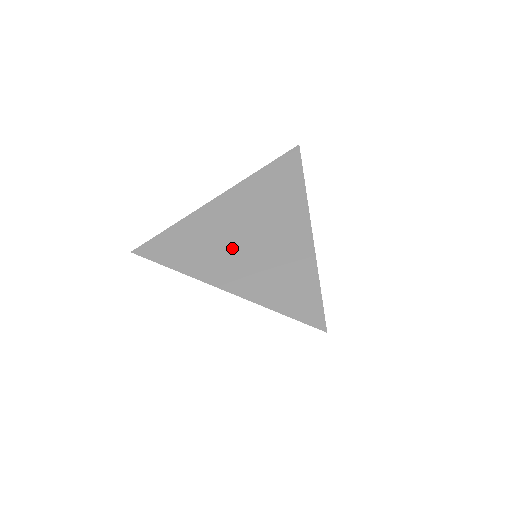
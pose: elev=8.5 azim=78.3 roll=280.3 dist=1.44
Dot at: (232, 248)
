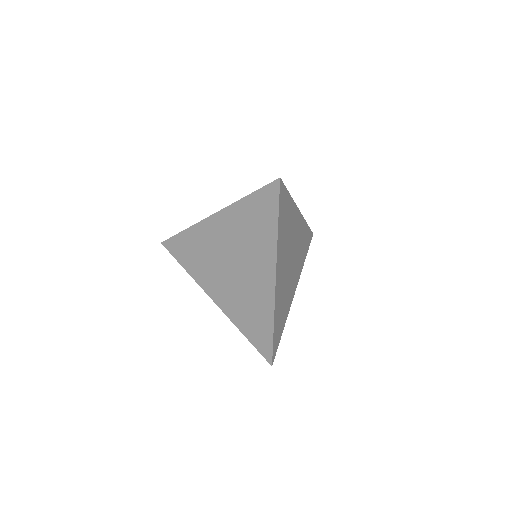
Dot at: (220, 270)
